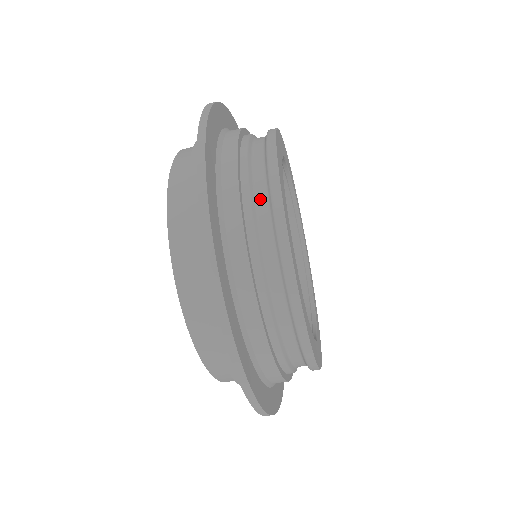
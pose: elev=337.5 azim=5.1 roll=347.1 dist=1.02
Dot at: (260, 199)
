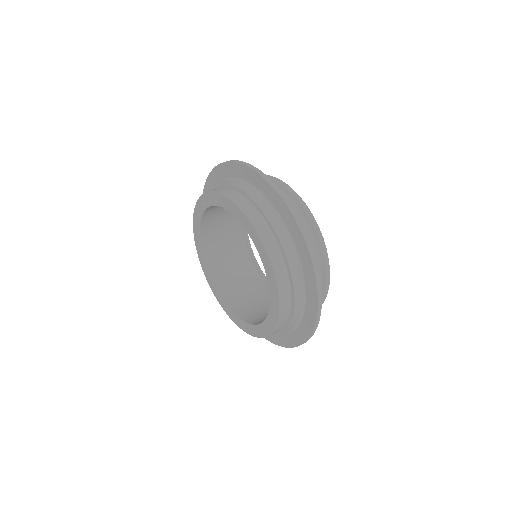
Dot at: occluded
